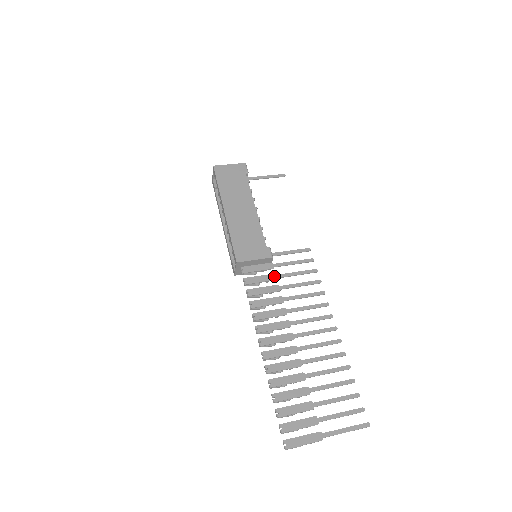
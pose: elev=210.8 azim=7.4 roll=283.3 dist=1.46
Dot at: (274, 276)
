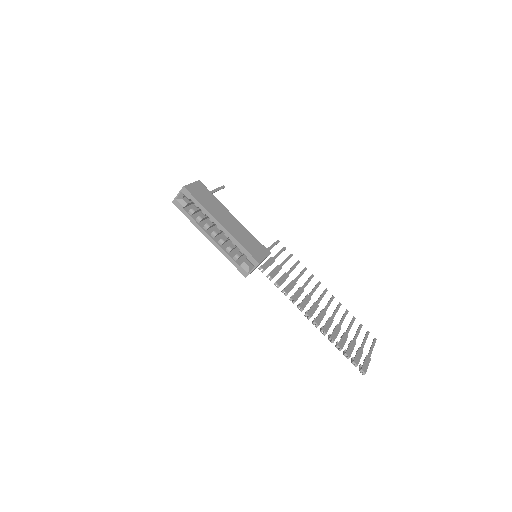
Dot at: (279, 267)
